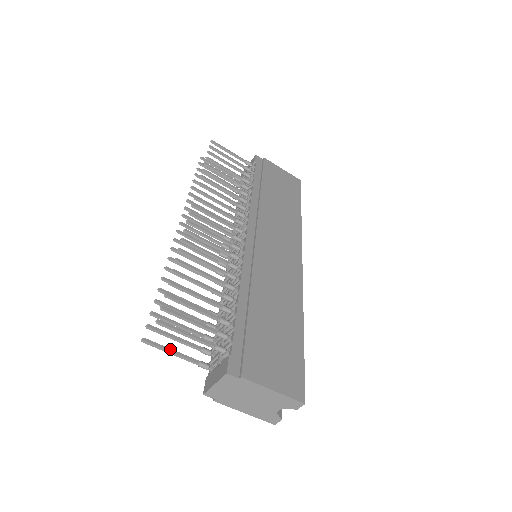
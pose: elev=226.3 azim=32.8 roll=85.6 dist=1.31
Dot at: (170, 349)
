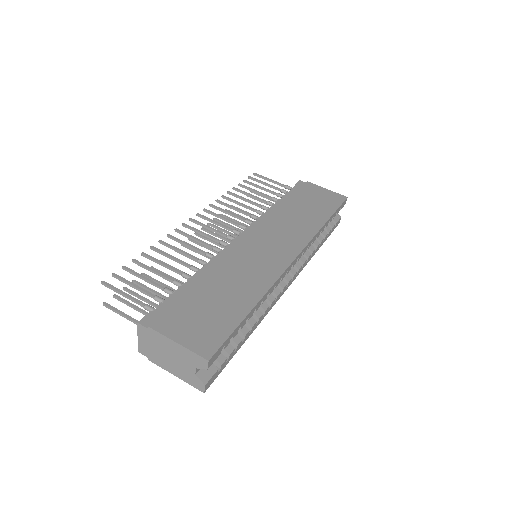
Dot at: (123, 313)
